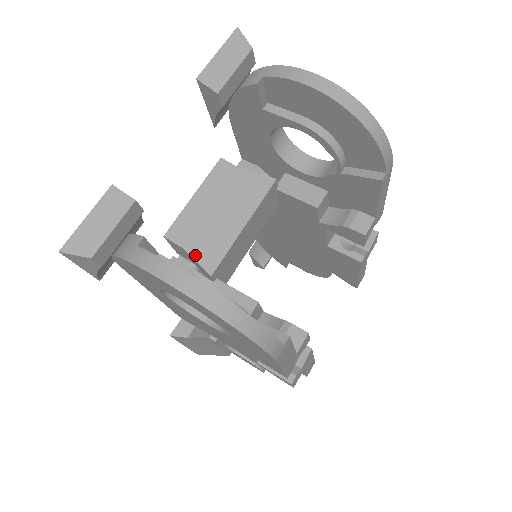
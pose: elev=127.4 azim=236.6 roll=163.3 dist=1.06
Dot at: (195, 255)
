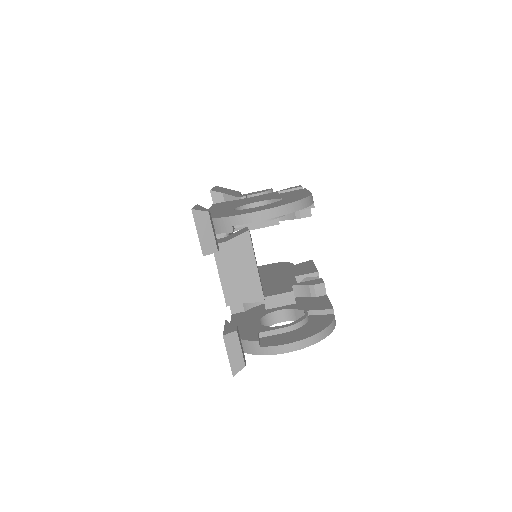
Dot at: (249, 300)
